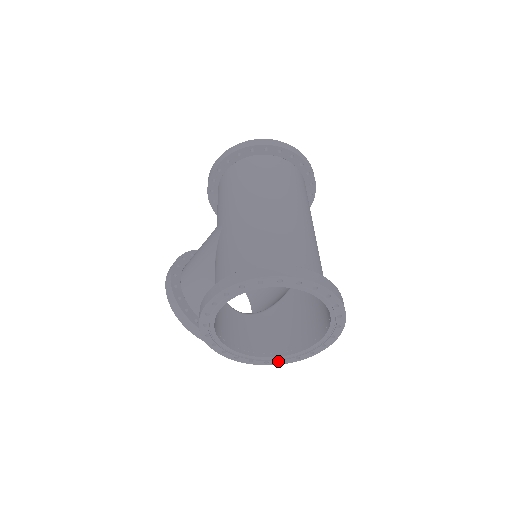
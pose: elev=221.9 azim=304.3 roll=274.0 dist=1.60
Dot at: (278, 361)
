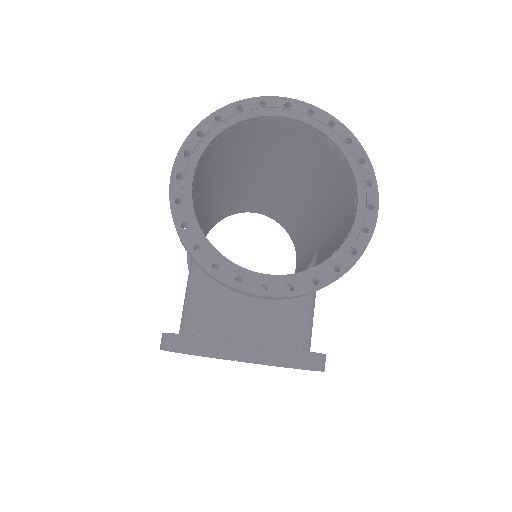
Dot at: (330, 271)
